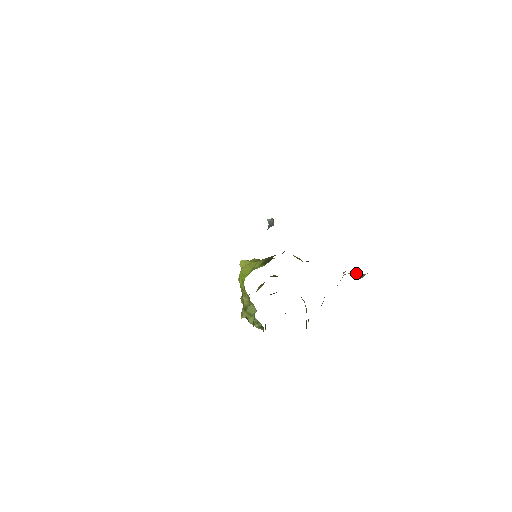
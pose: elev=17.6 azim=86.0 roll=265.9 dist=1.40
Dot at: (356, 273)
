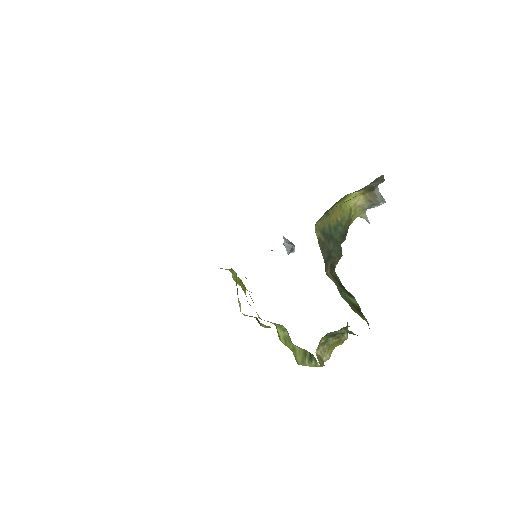
Dot at: (366, 197)
